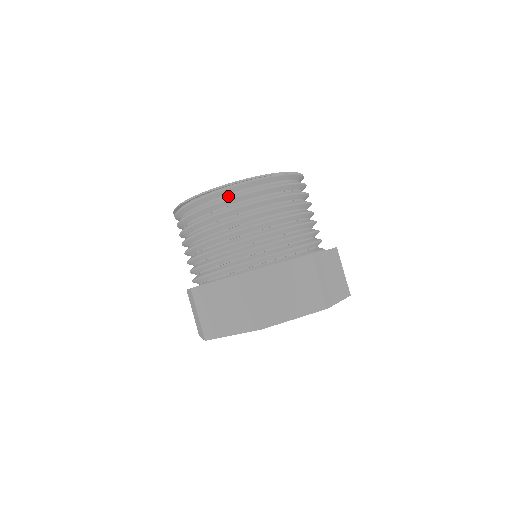
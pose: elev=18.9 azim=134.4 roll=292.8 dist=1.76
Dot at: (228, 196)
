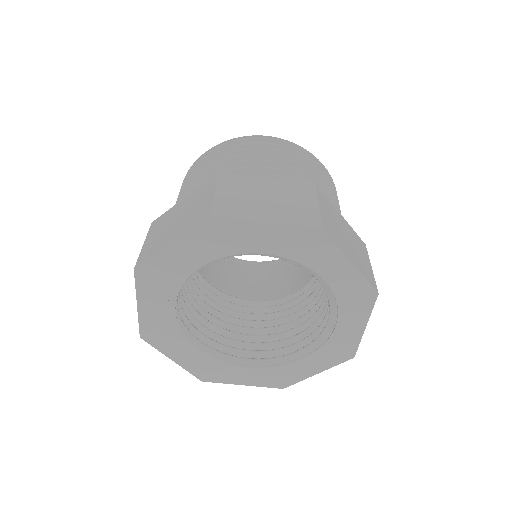
Dot at: occluded
